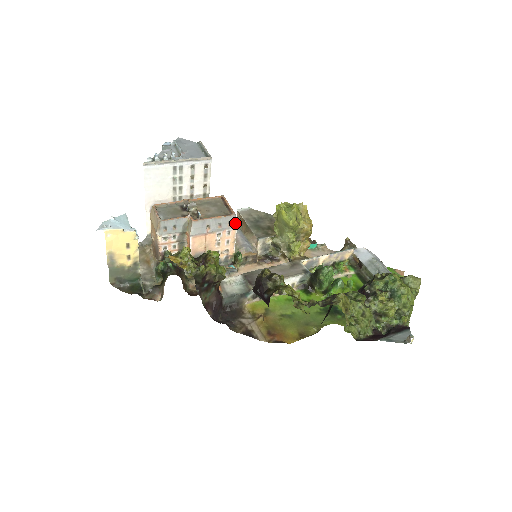
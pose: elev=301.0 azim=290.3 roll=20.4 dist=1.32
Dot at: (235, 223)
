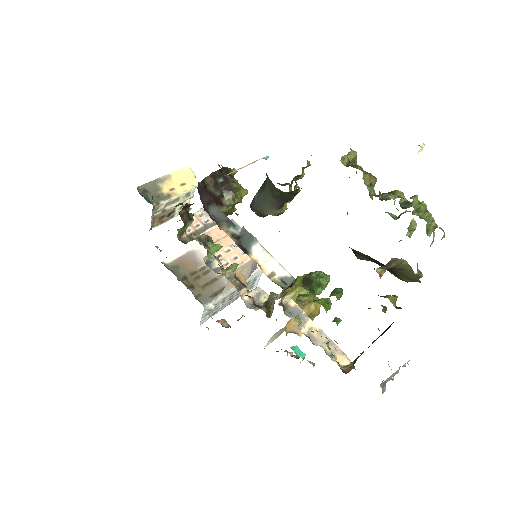
Dot at: occluded
